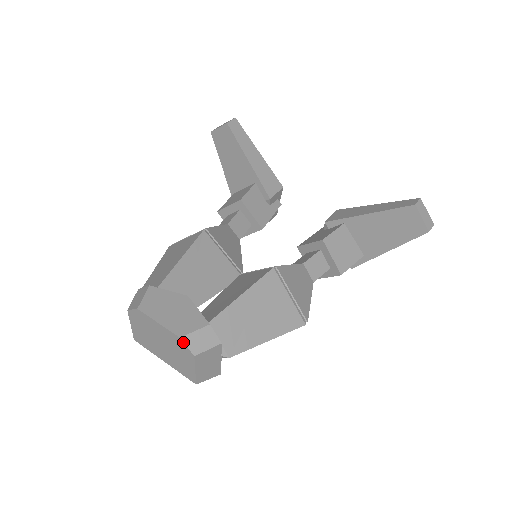
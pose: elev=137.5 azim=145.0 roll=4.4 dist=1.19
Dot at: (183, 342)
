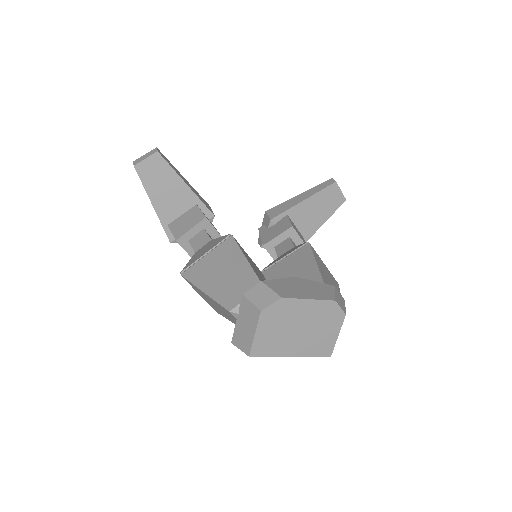
Dot at: (338, 304)
